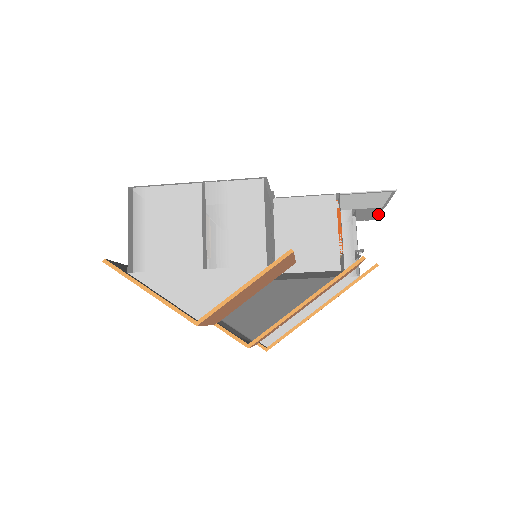
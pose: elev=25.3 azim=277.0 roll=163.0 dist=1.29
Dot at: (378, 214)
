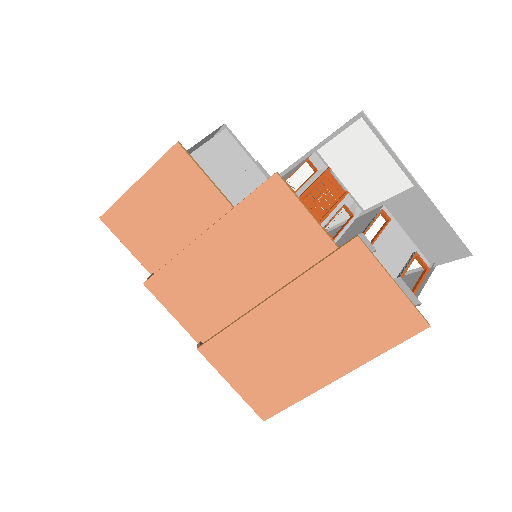
Dot at: (447, 224)
